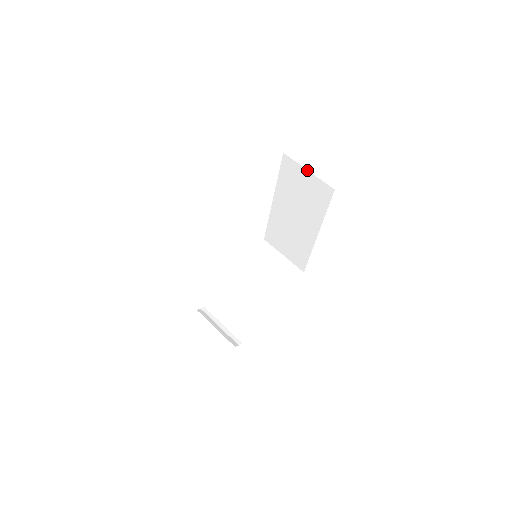
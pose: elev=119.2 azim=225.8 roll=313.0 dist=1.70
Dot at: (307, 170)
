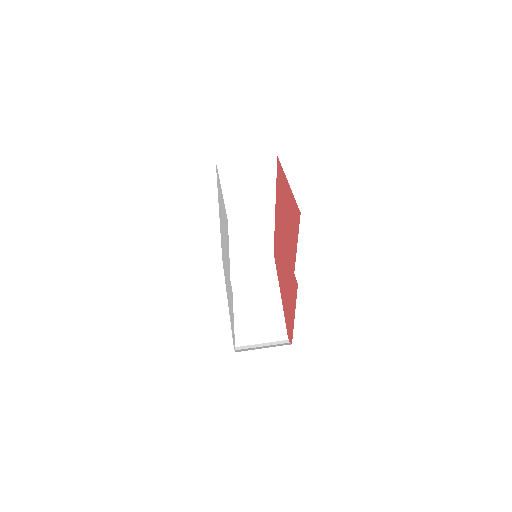
Dot at: (245, 158)
